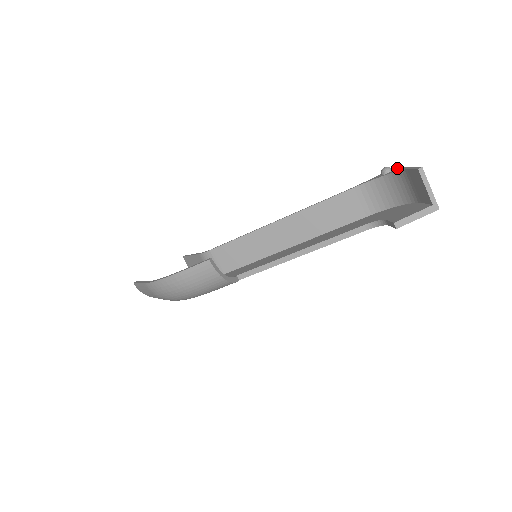
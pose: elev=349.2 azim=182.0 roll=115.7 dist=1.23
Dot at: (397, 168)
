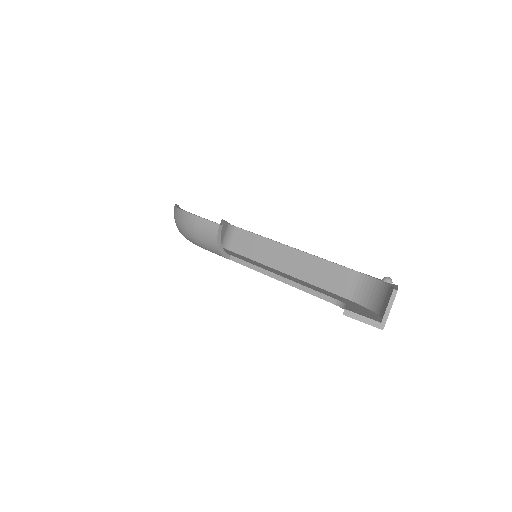
Dot at: (396, 285)
